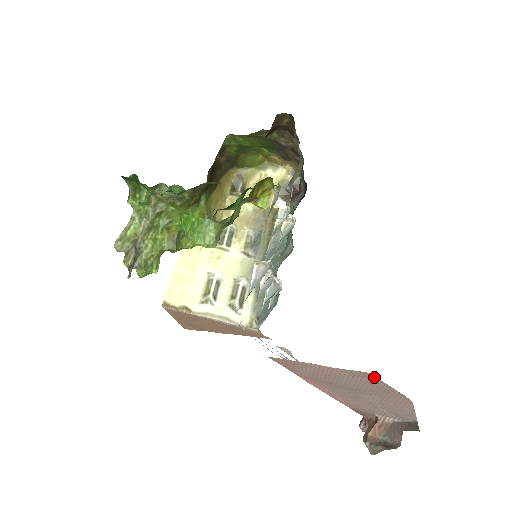
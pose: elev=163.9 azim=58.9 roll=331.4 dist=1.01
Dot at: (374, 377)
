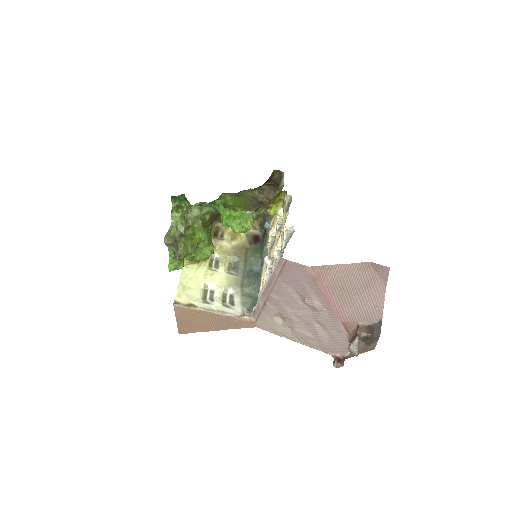
Dot at: (371, 266)
